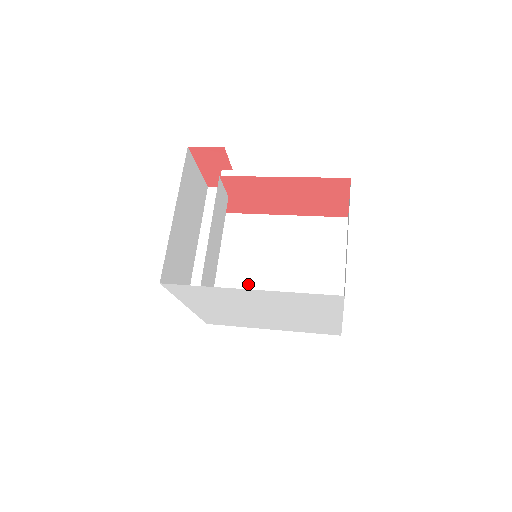
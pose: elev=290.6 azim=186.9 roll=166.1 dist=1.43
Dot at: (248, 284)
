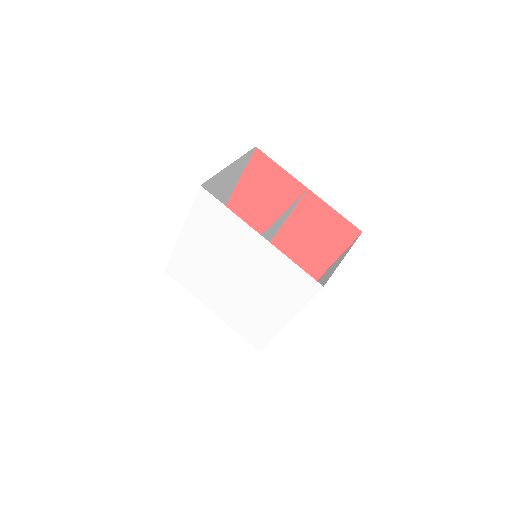
Dot at: occluded
